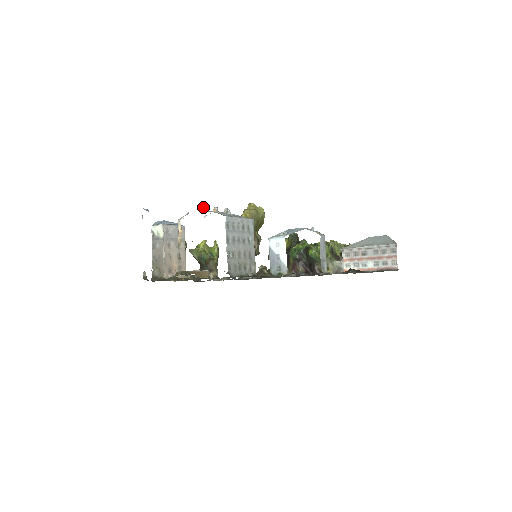
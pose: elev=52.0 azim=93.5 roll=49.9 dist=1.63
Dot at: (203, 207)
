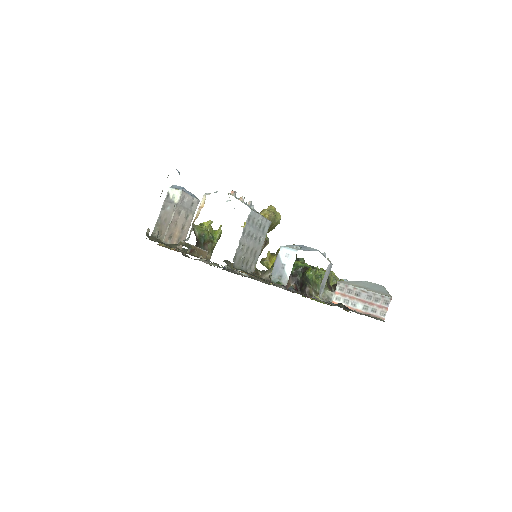
Dot at: (233, 192)
